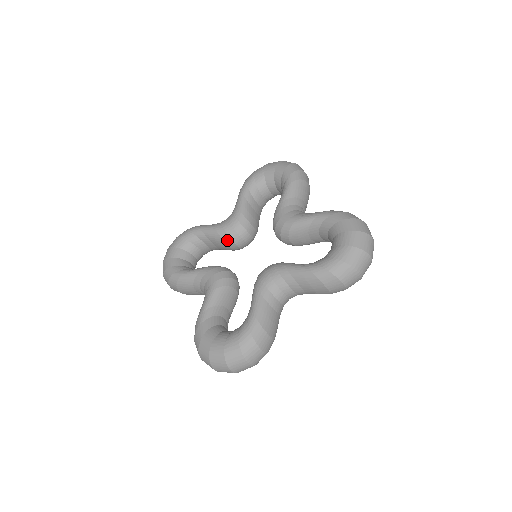
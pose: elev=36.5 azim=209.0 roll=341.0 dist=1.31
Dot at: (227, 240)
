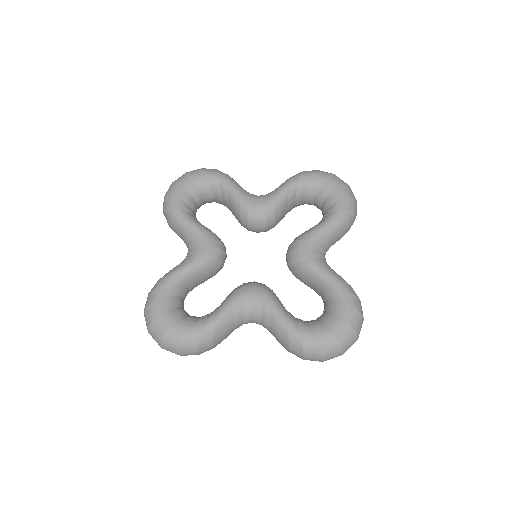
Dot at: (243, 217)
